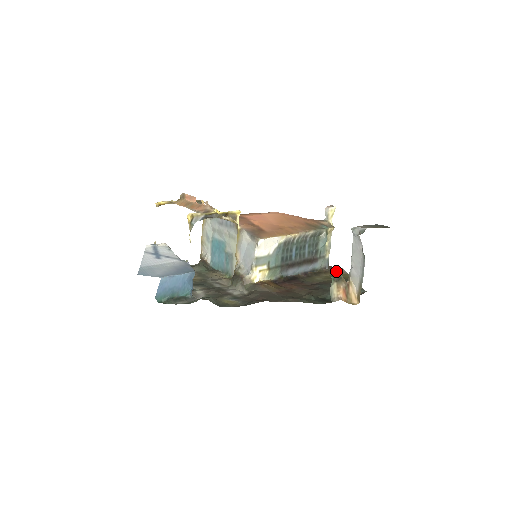
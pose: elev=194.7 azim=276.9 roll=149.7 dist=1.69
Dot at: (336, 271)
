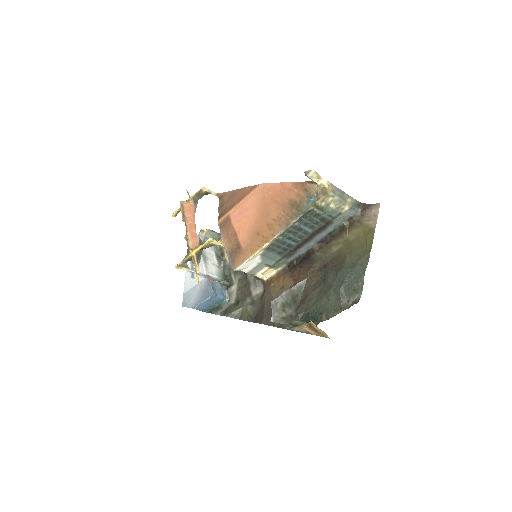
Dot at: (364, 221)
